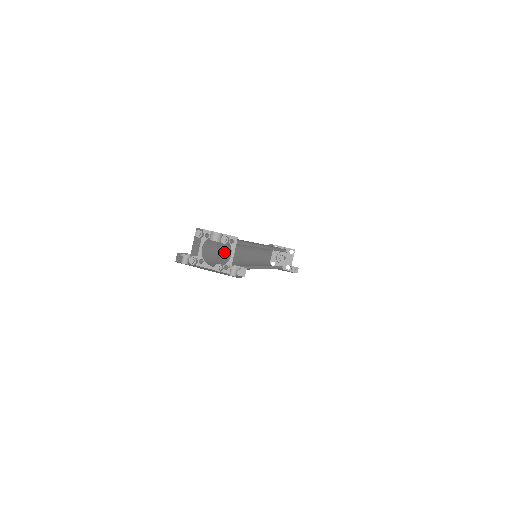
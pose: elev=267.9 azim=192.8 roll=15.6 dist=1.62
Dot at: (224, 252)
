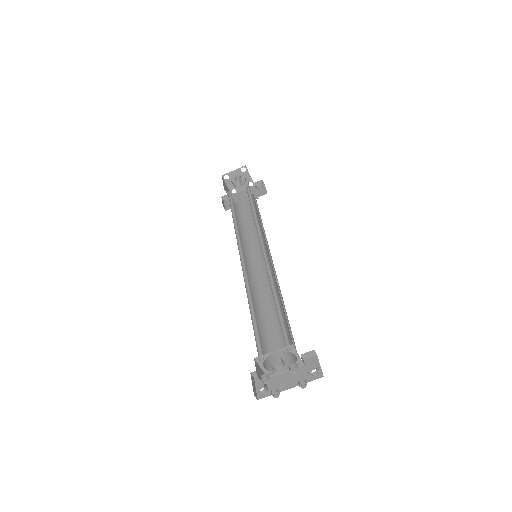
Dot at: occluded
